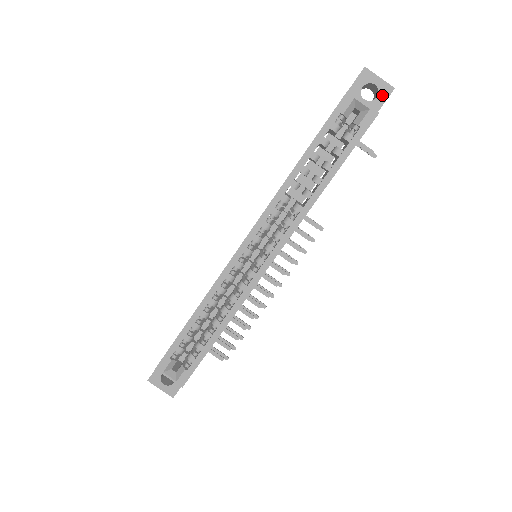
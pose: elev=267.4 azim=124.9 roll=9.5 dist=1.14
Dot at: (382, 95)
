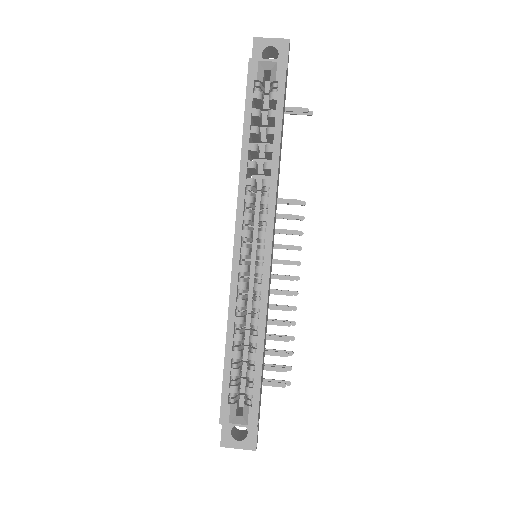
Dot at: (282, 51)
